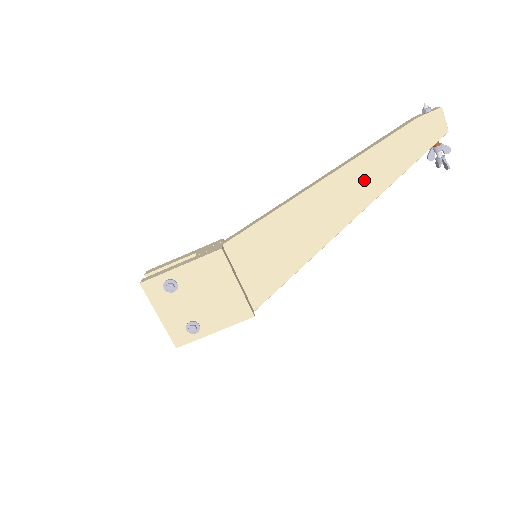
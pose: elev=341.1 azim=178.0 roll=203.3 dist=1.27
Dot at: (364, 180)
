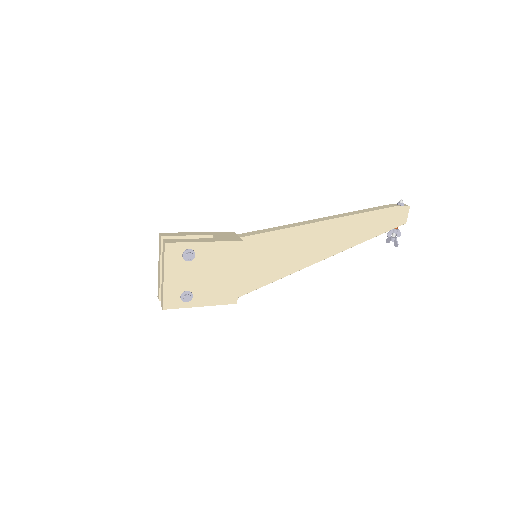
Dot at: (350, 232)
